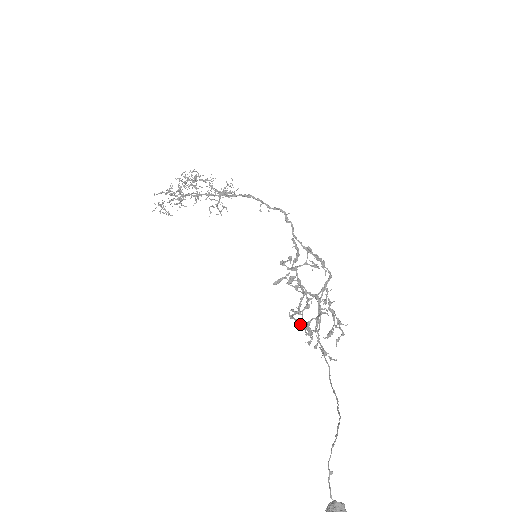
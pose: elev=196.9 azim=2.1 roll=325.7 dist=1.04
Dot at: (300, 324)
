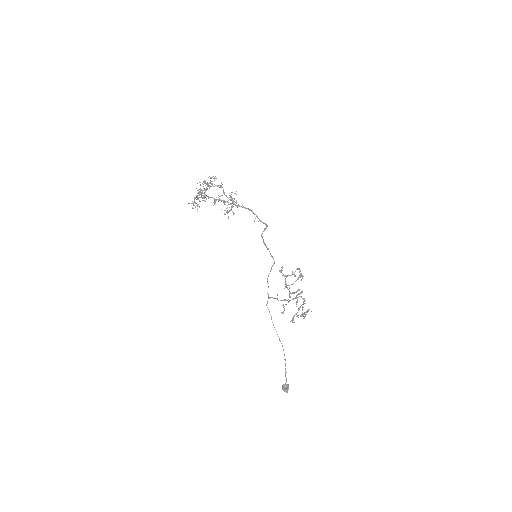
Dot at: occluded
